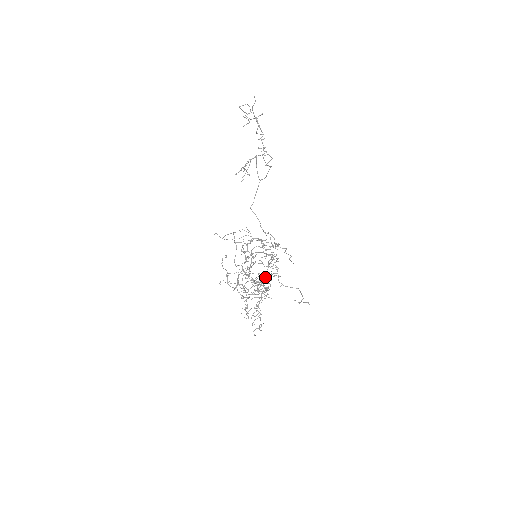
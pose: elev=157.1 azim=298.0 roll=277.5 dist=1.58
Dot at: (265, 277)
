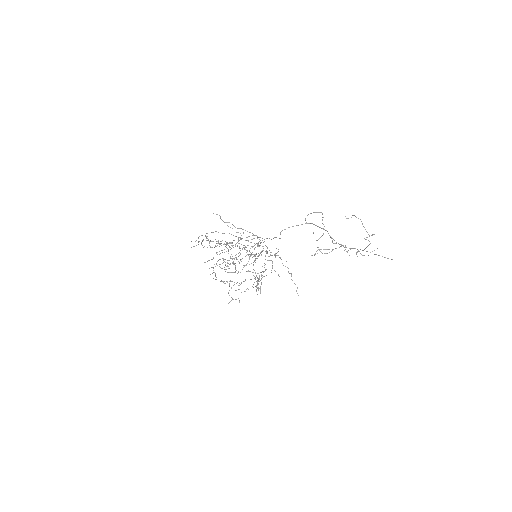
Dot at: (259, 276)
